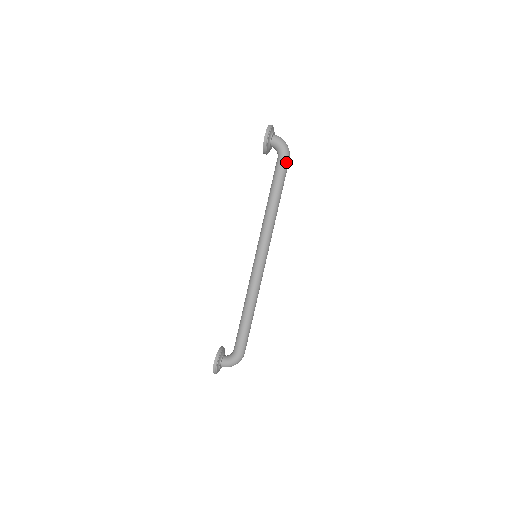
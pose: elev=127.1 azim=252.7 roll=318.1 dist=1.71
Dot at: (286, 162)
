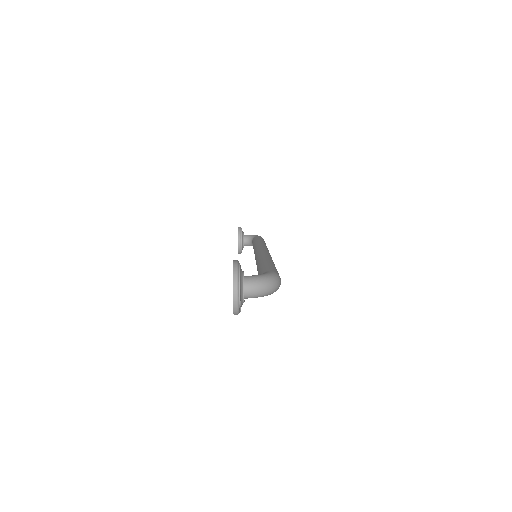
Dot at: occluded
